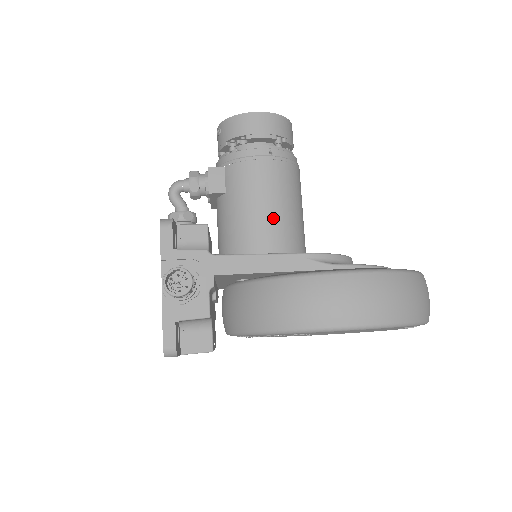
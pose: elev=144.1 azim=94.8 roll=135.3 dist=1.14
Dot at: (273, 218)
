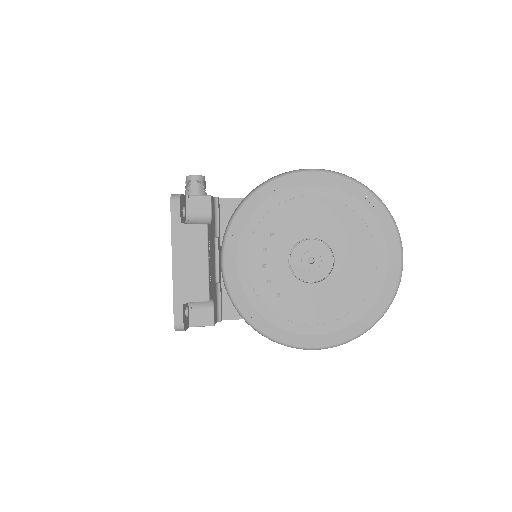
Dot at: occluded
